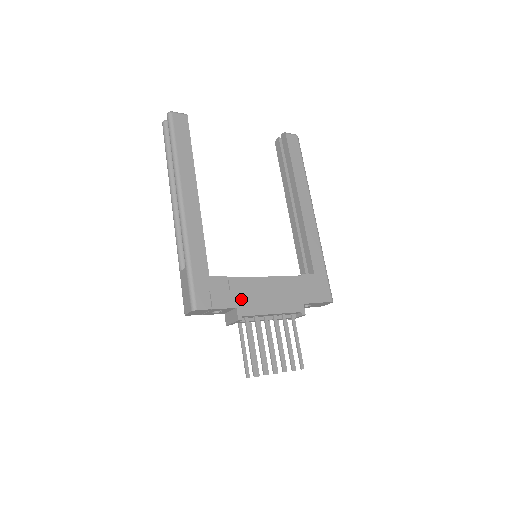
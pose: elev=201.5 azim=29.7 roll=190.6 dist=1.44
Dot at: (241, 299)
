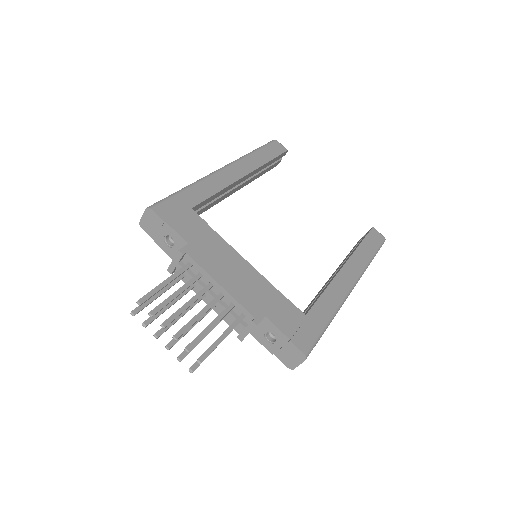
Dot at: (201, 245)
